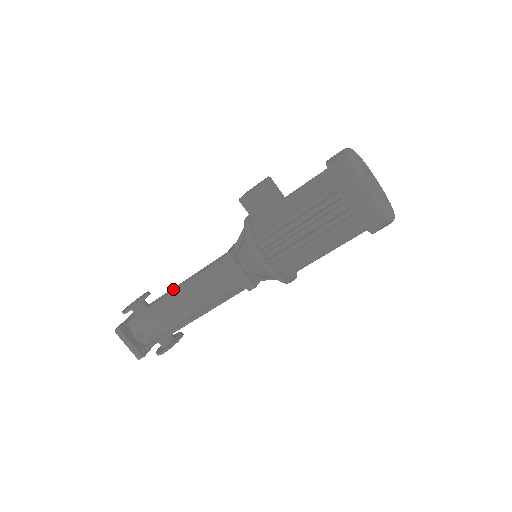
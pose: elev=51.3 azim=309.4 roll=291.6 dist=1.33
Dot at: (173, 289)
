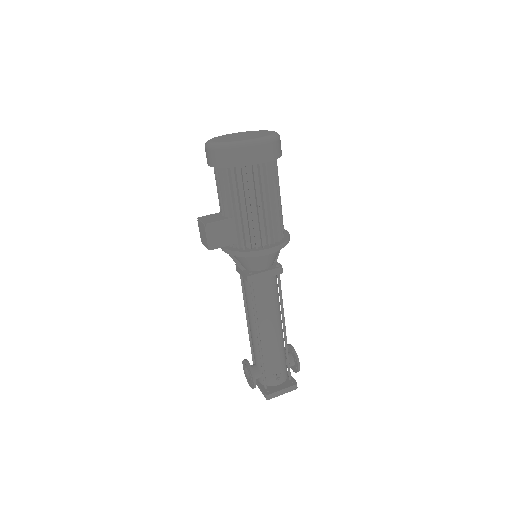
Dot at: (252, 337)
